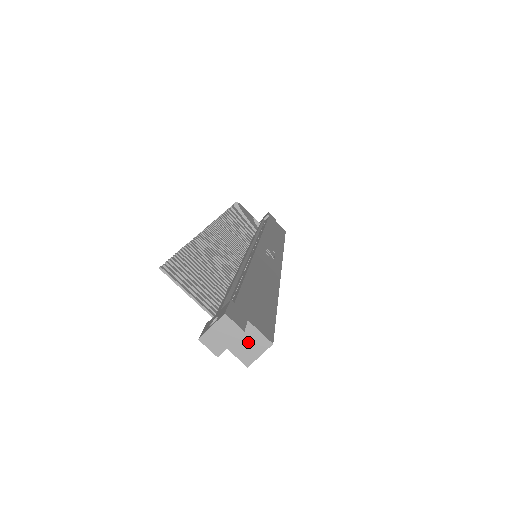
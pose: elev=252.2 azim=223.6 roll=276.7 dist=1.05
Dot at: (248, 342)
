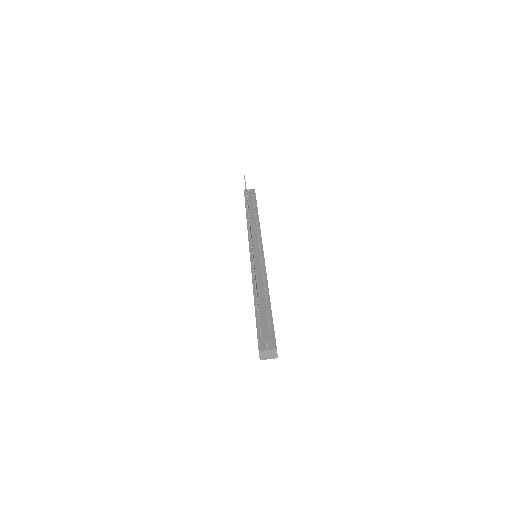
Dot at: occluded
